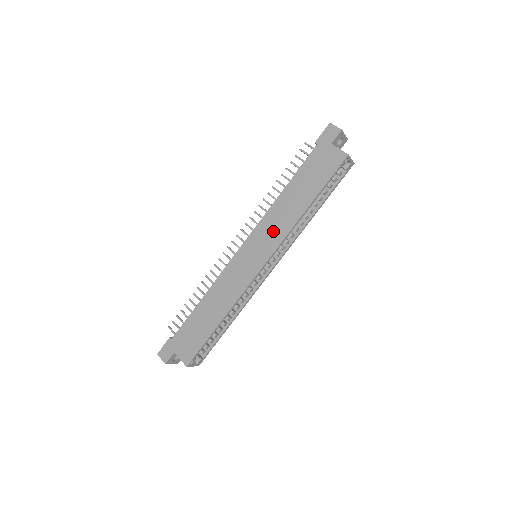
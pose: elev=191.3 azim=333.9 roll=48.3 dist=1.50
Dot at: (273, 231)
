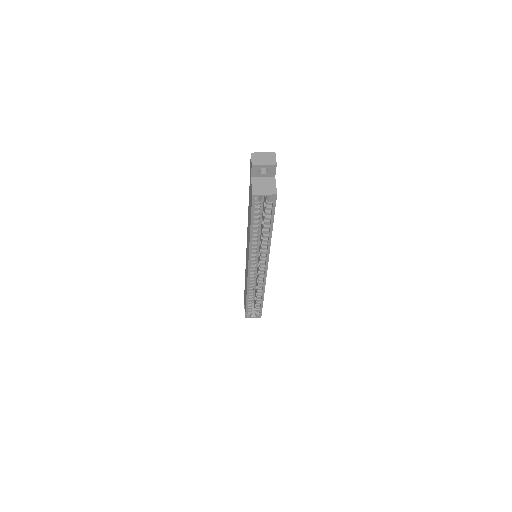
Dot at: occluded
